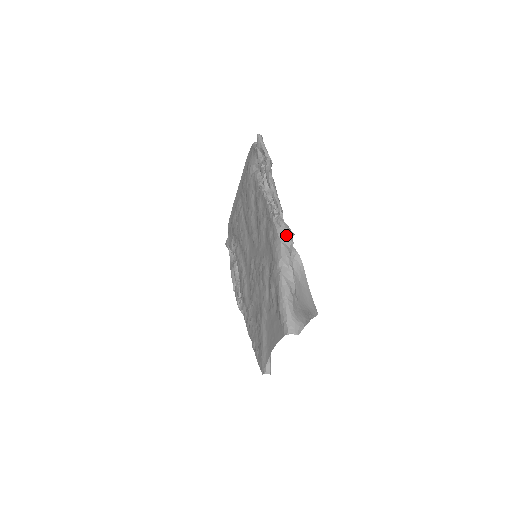
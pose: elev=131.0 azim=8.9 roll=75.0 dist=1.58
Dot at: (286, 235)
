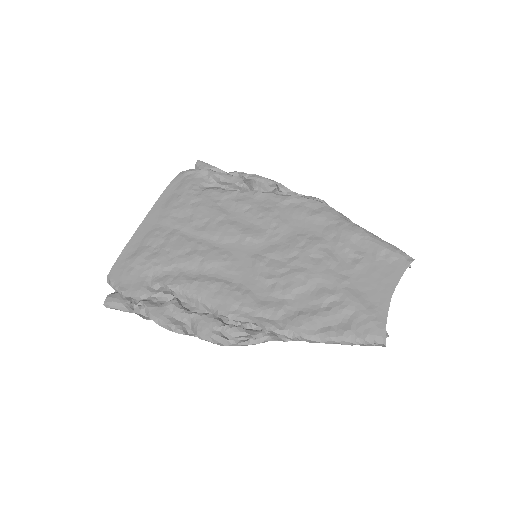
Dot at: occluded
